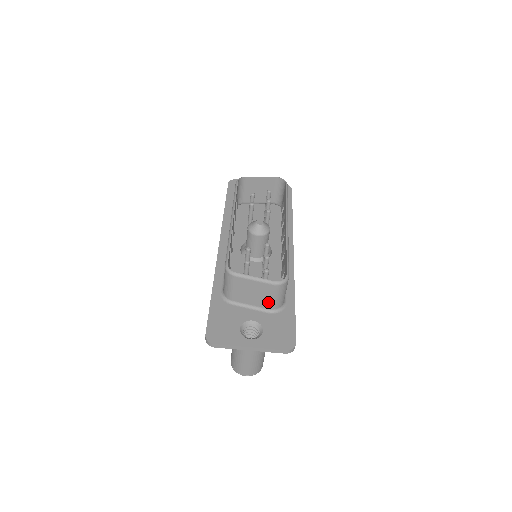
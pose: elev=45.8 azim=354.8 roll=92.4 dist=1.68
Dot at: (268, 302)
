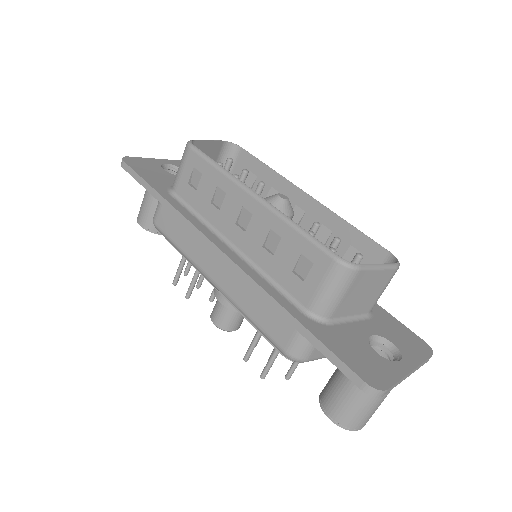
Dot at: (373, 301)
